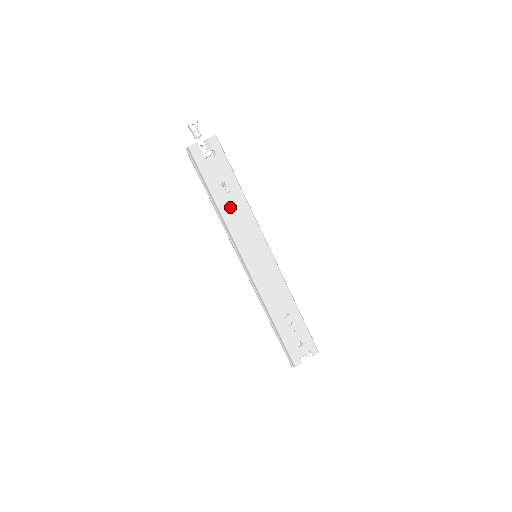
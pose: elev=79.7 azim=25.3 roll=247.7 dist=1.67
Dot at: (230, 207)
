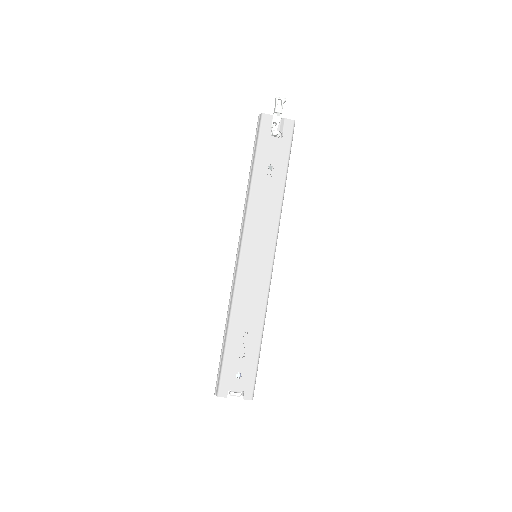
Dot at: (263, 191)
